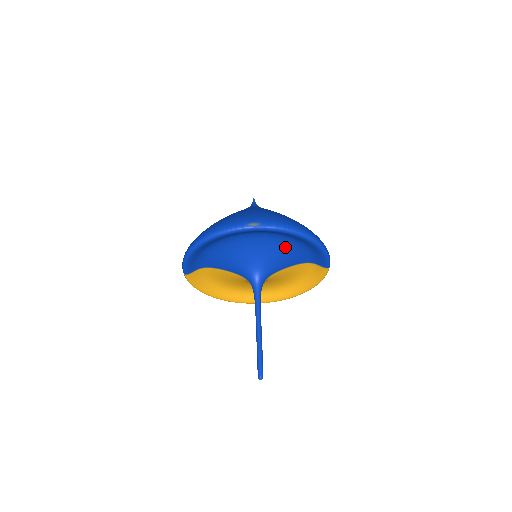
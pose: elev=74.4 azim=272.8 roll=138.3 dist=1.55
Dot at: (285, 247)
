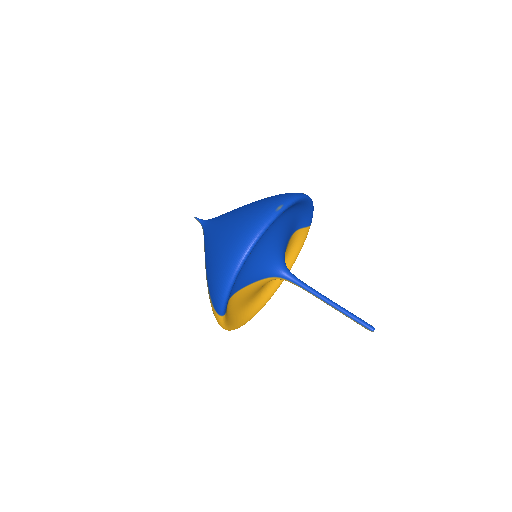
Dot at: (287, 223)
